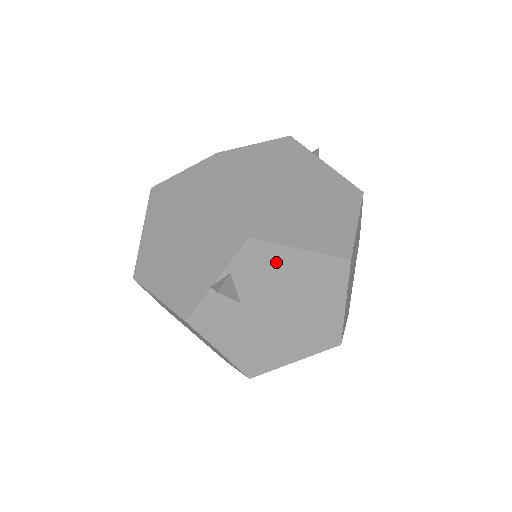
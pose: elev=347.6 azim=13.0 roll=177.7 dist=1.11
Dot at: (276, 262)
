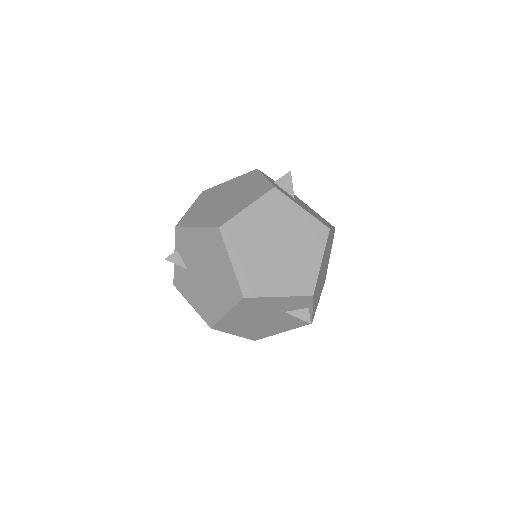
Dot at: (190, 238)
